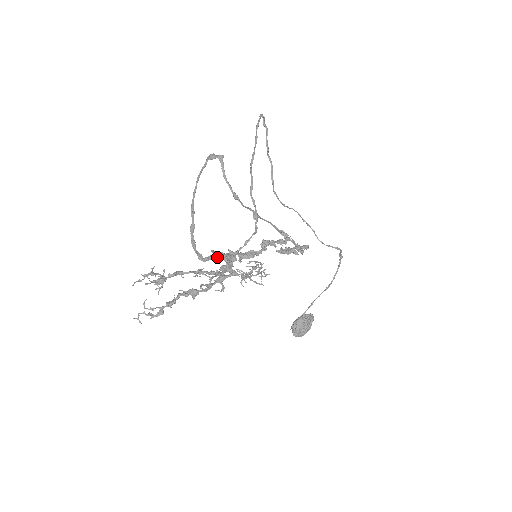
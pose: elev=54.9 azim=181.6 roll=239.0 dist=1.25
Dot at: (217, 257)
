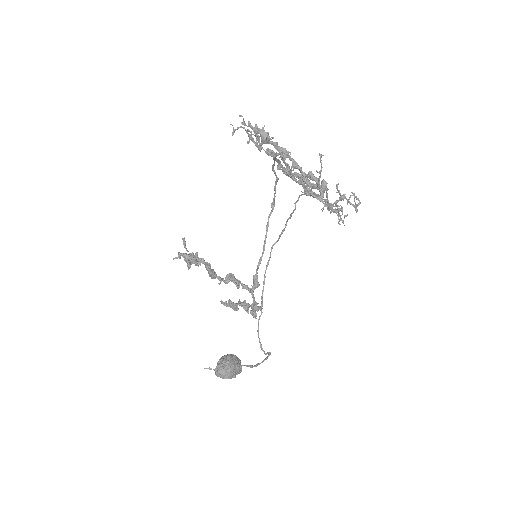
Dot at: (309, 180)
